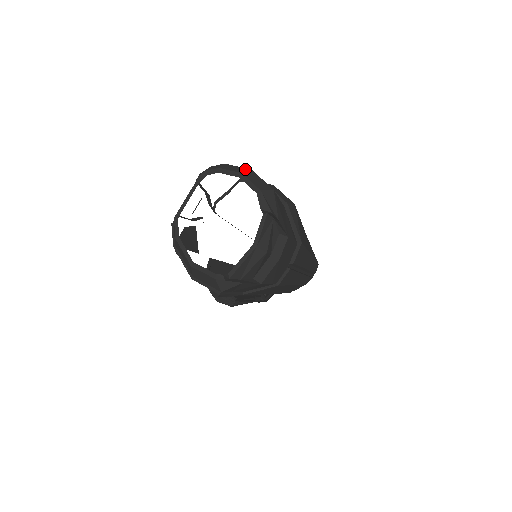
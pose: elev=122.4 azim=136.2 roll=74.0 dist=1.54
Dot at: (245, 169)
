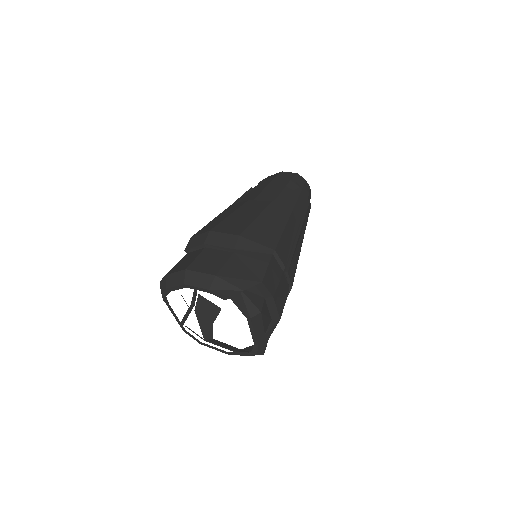
Dot at: (181, 274)
